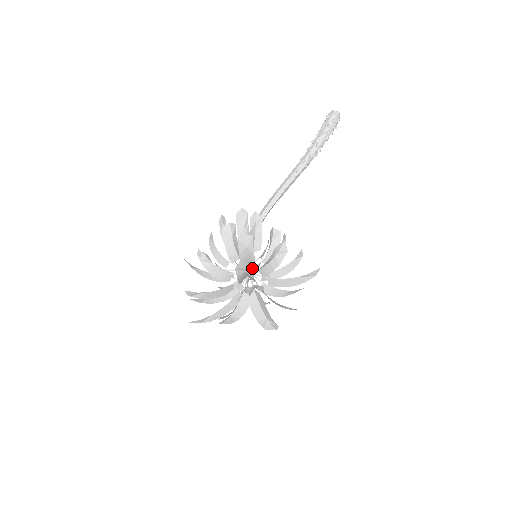
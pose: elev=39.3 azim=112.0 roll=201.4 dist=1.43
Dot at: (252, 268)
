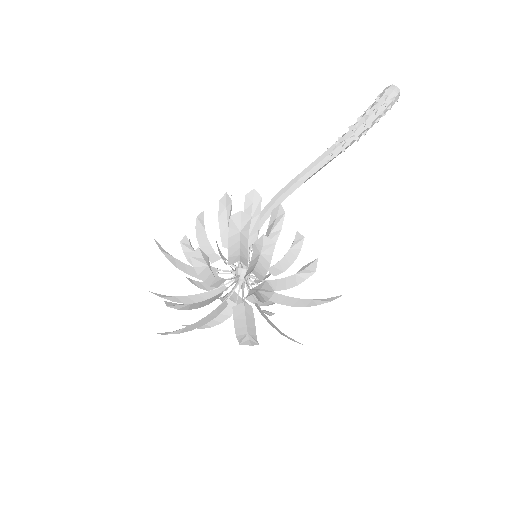
Dot at: (273, 292)
